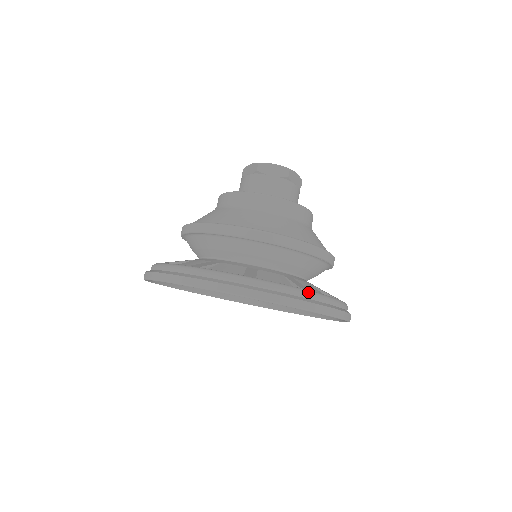
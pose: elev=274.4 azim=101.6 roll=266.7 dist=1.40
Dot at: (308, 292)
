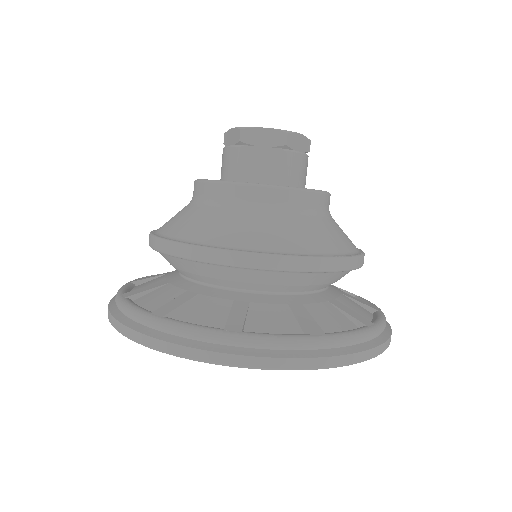
Dot at: (321, 340)
